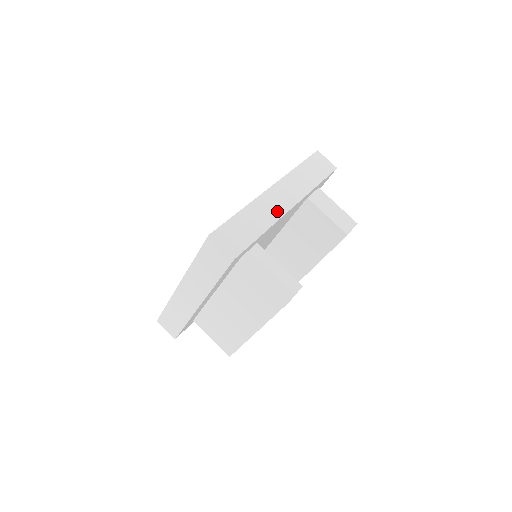
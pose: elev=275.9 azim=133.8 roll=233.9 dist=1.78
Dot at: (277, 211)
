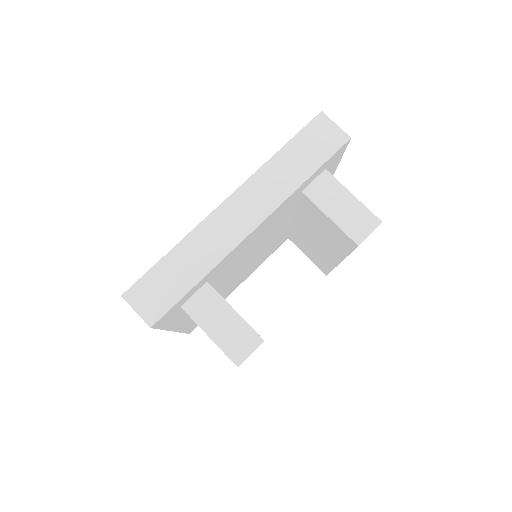
Dot at: (228, 240)
